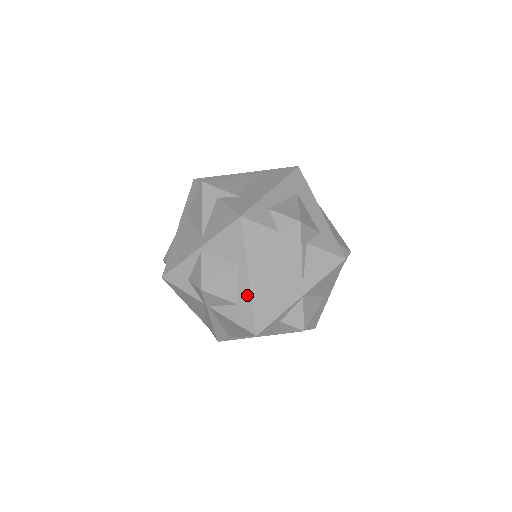
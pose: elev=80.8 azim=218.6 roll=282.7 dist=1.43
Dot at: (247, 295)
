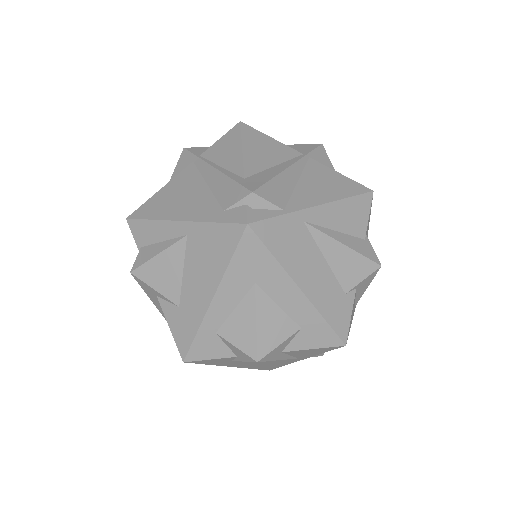
Dot at: occluded
